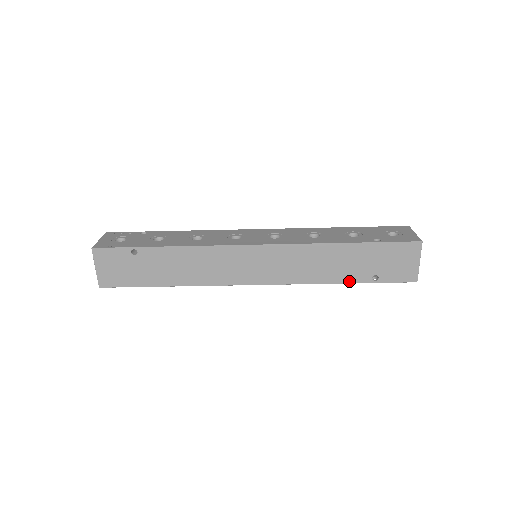
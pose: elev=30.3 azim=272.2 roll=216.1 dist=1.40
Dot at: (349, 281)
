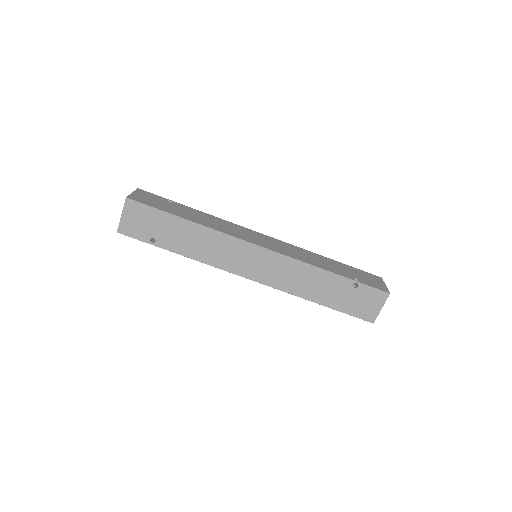
Dot at: (337, 273)
